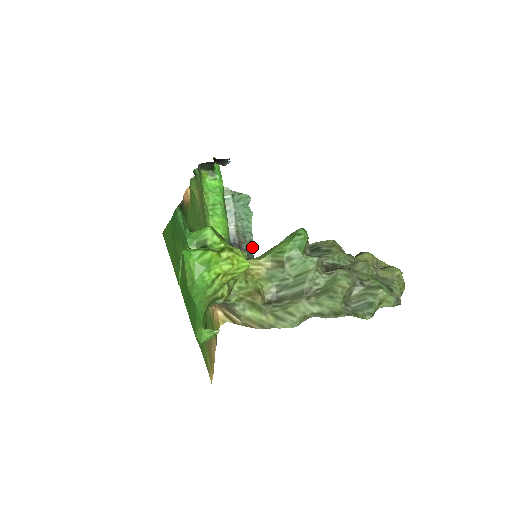
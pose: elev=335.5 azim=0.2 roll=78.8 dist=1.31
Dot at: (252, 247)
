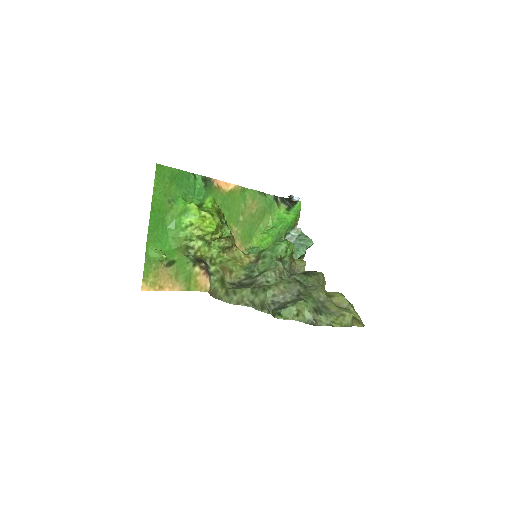
Dot at: occluded
